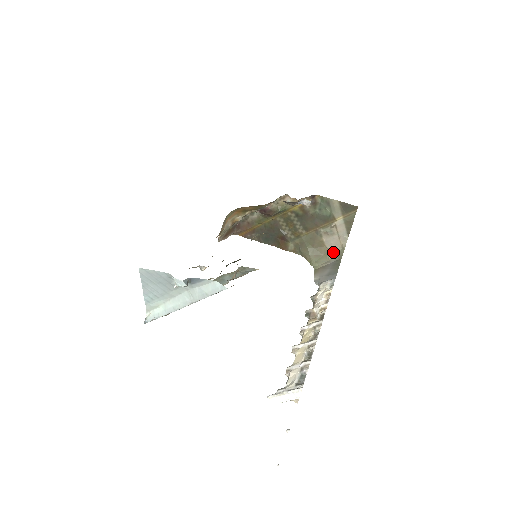
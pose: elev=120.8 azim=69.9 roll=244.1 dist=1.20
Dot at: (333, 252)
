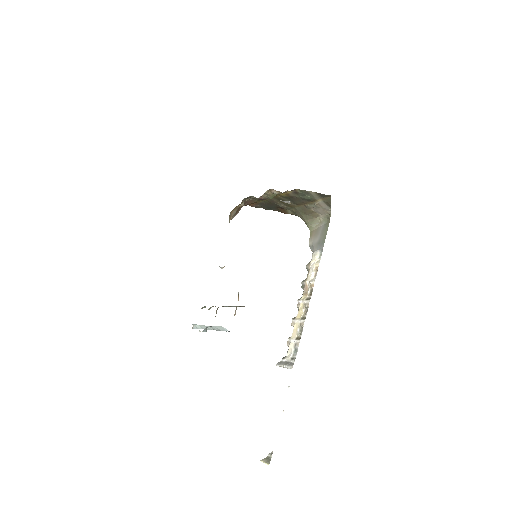
Dot at: (323, 216)
